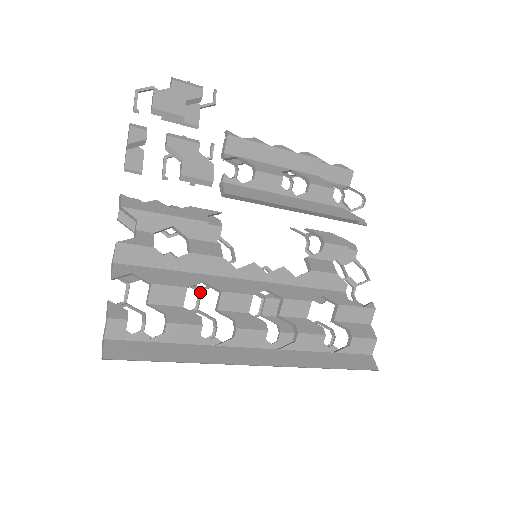
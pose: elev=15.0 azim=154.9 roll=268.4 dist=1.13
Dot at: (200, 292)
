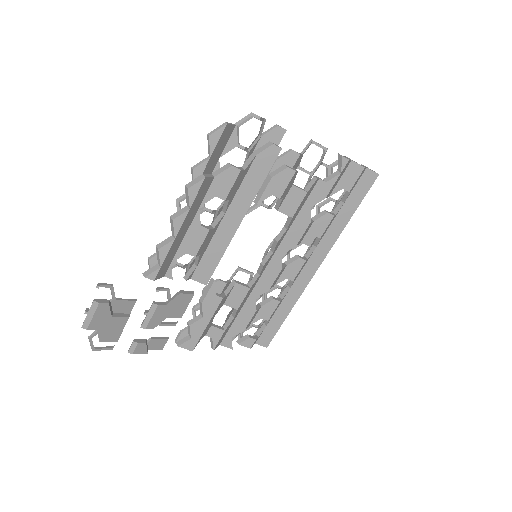
Dot at: (258, 296)
